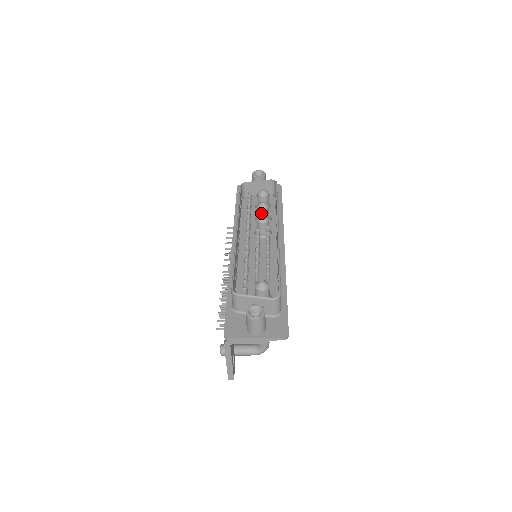
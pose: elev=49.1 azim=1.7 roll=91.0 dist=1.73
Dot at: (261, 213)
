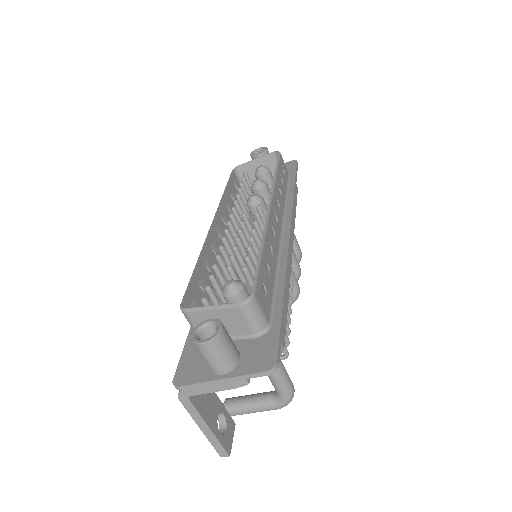
Dot at: occluded
